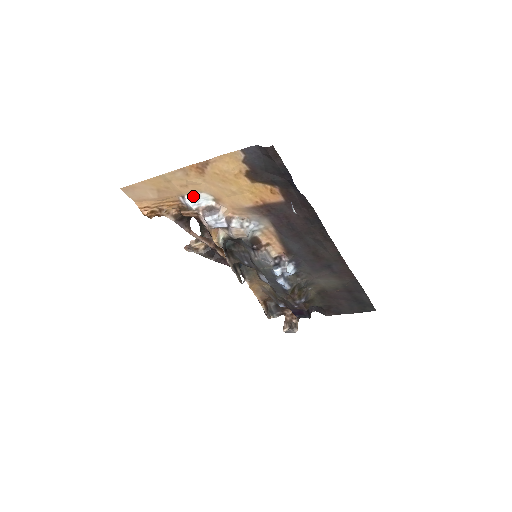
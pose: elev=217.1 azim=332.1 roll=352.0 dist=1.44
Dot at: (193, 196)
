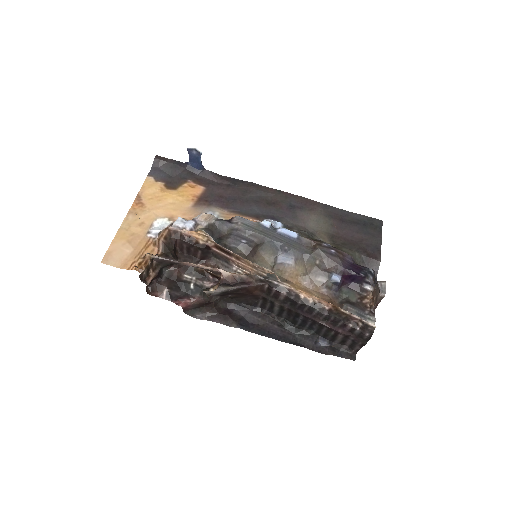
Dot at: (154, 227)
